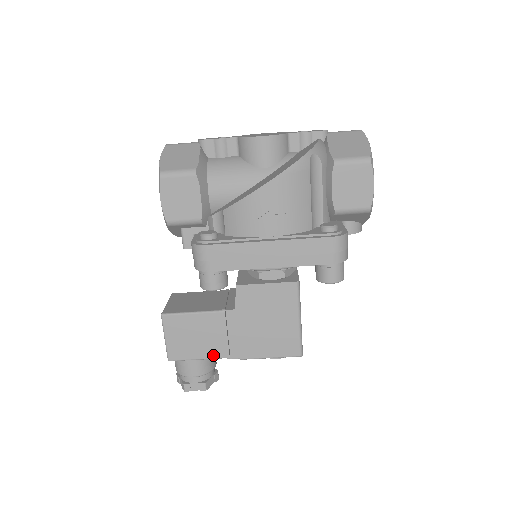
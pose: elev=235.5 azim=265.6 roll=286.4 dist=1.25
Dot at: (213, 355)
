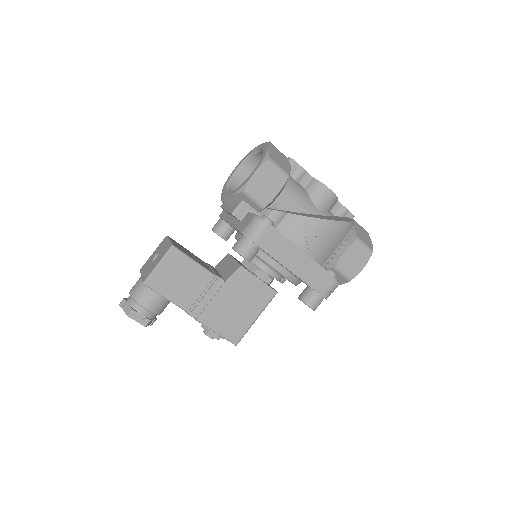
Dot at: (180, 303)
